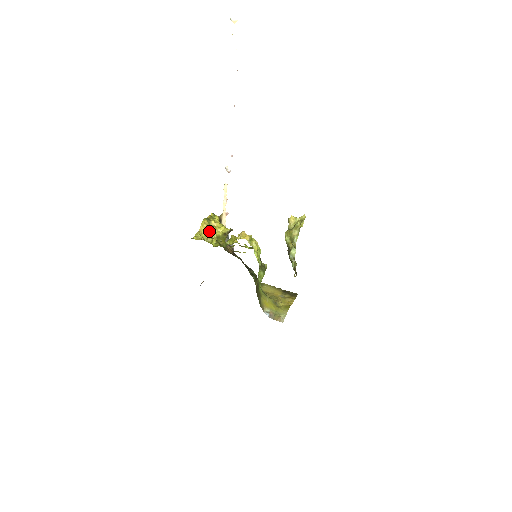
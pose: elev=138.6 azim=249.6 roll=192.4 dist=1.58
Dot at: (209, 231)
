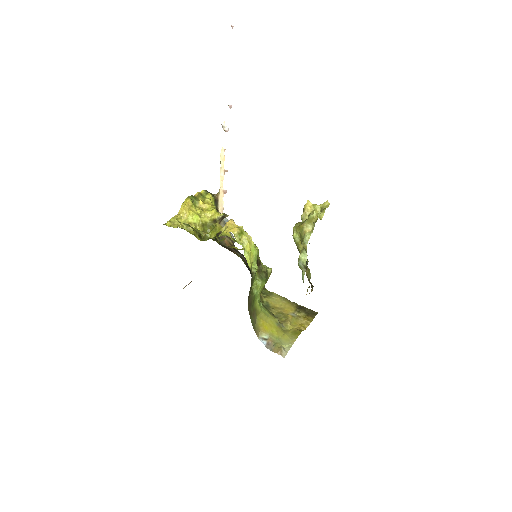
Dot at: (191, 215)
